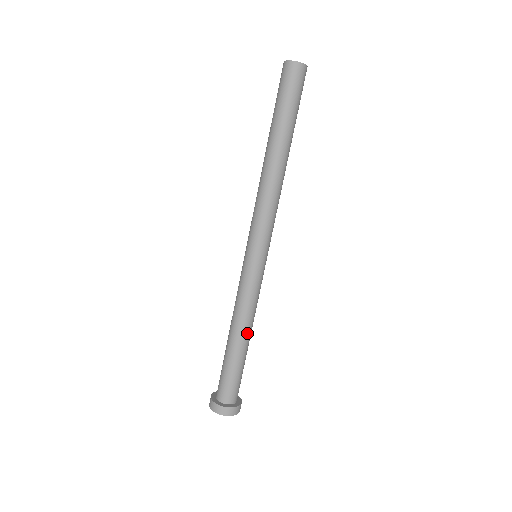
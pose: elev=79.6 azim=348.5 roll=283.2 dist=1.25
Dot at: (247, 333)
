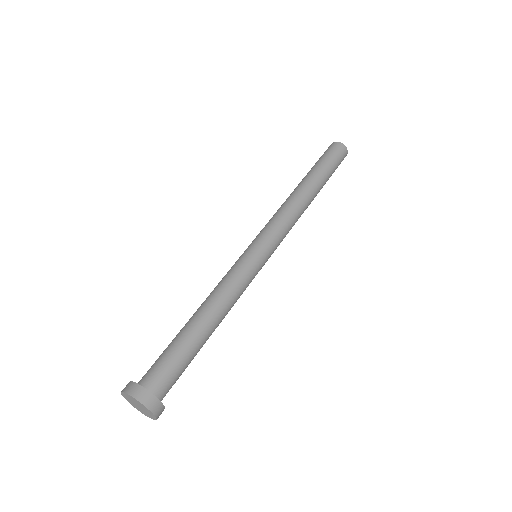
Dot at: (211, 313)
